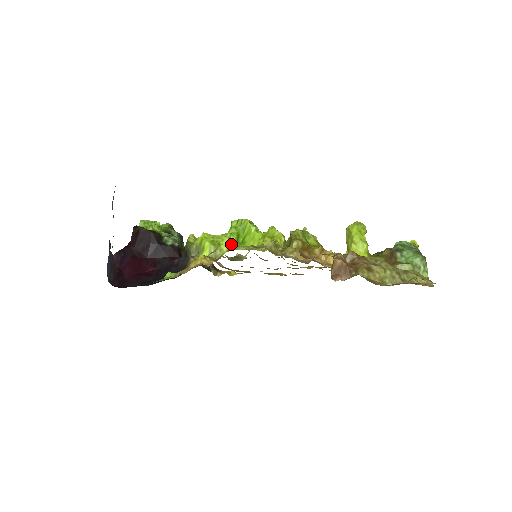
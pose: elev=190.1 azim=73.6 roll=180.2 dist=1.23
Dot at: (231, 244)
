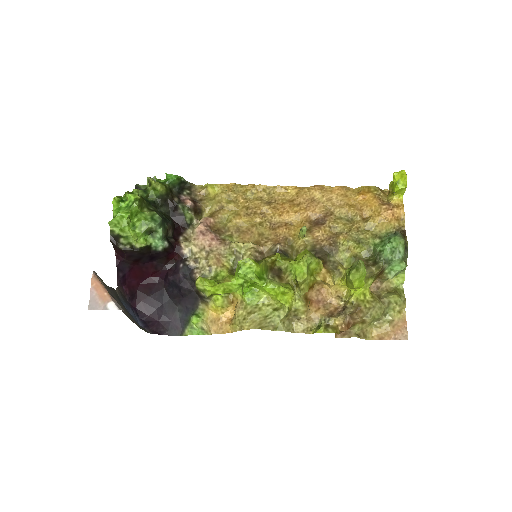
Dot at: (244, 296)
